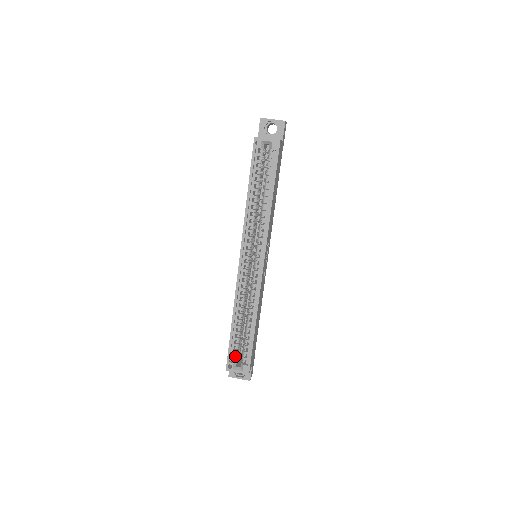
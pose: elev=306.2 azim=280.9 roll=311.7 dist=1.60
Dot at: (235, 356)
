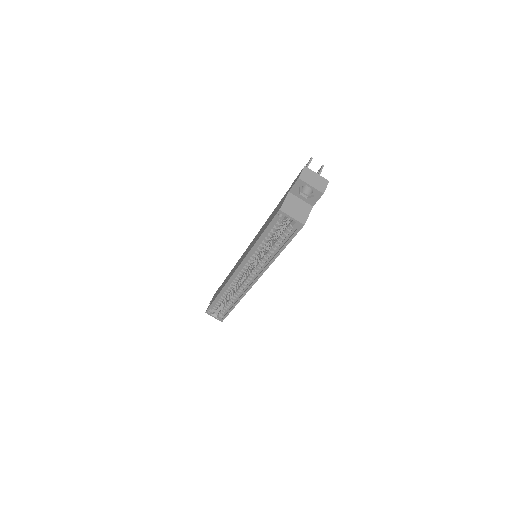
Dot at: (215, 309)
